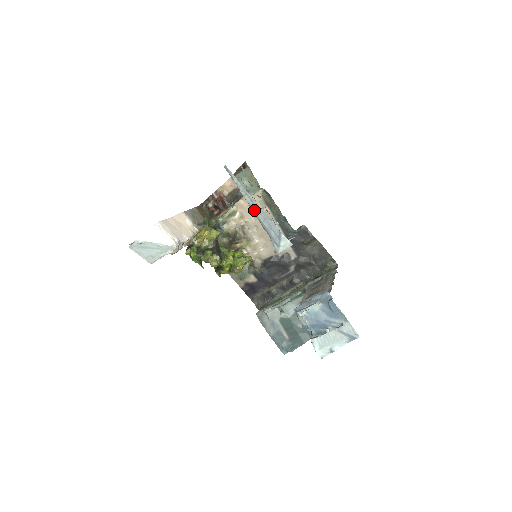
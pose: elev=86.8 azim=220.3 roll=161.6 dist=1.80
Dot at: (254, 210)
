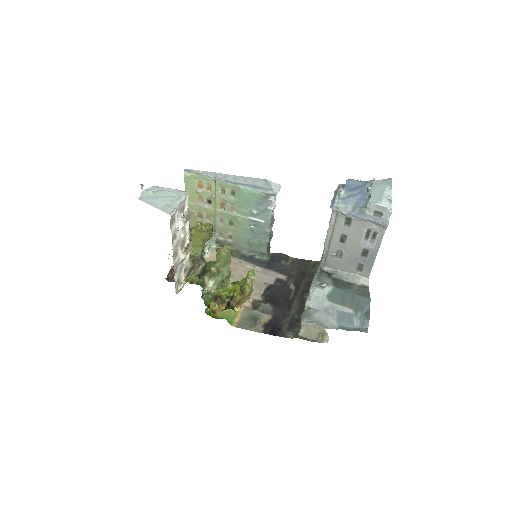
Dot at: (231, 181)
